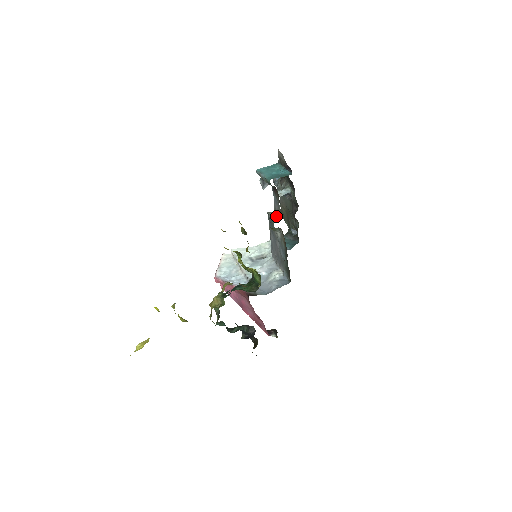
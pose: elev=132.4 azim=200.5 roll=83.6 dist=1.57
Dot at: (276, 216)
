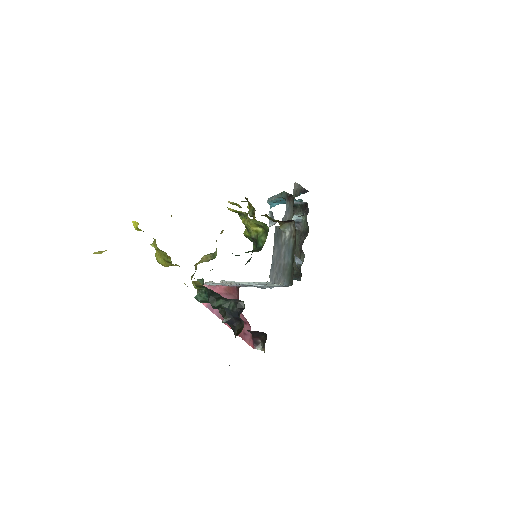
Dot at: occluded
